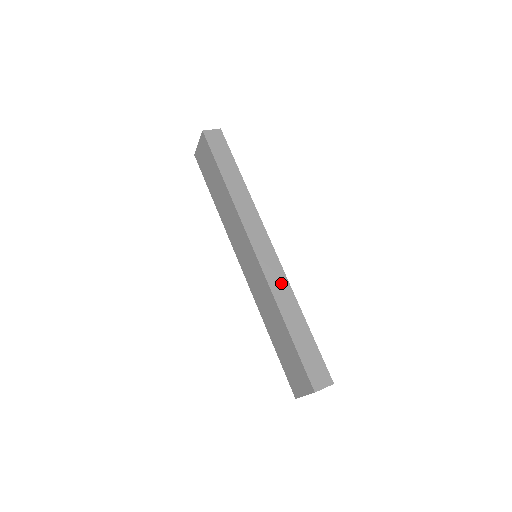
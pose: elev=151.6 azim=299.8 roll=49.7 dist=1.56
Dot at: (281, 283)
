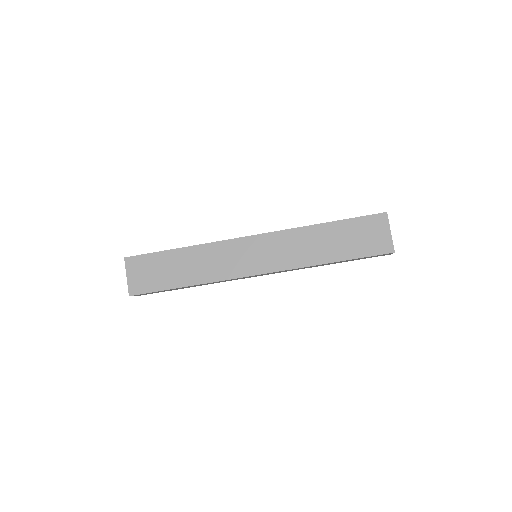
Dot at: occluded
